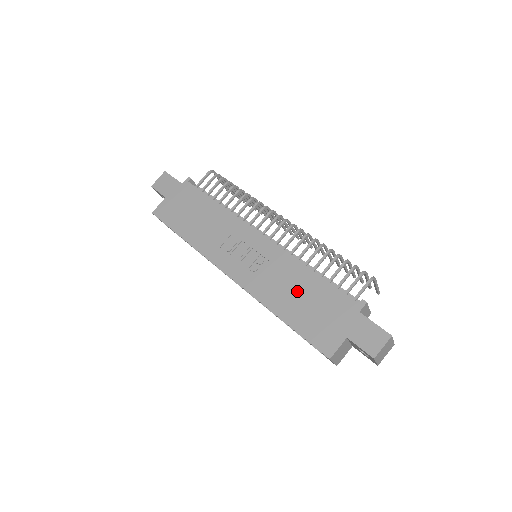
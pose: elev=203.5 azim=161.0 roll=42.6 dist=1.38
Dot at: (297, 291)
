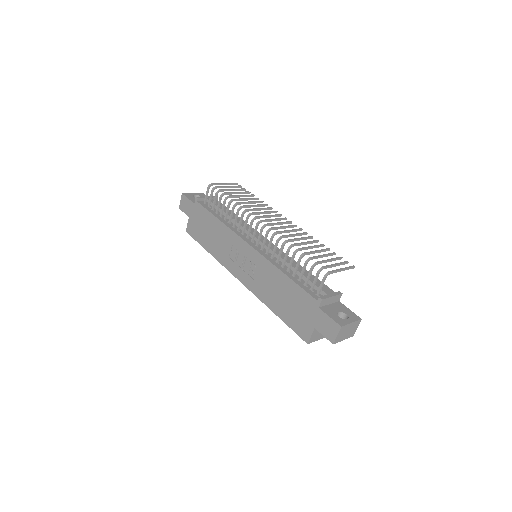
Dot at: (279, 291)
